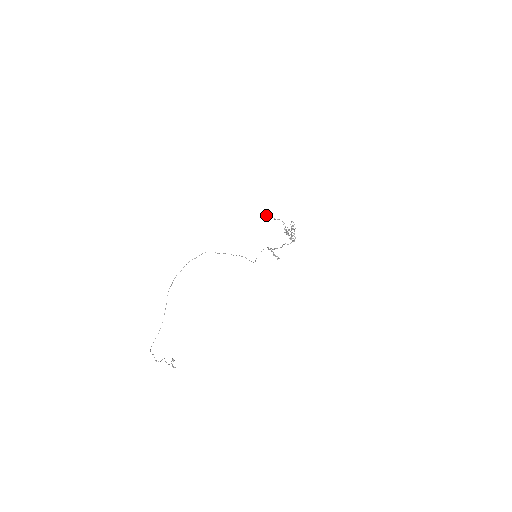
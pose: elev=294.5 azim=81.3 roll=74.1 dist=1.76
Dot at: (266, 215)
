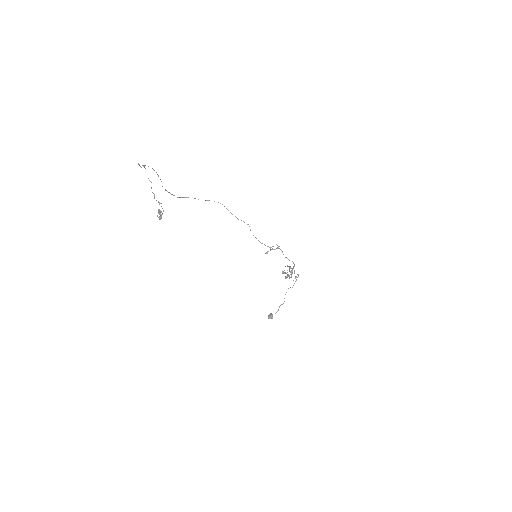
Dot at: (270, 314)
